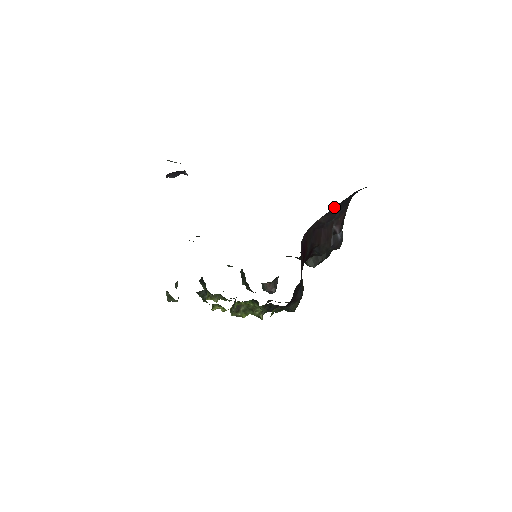
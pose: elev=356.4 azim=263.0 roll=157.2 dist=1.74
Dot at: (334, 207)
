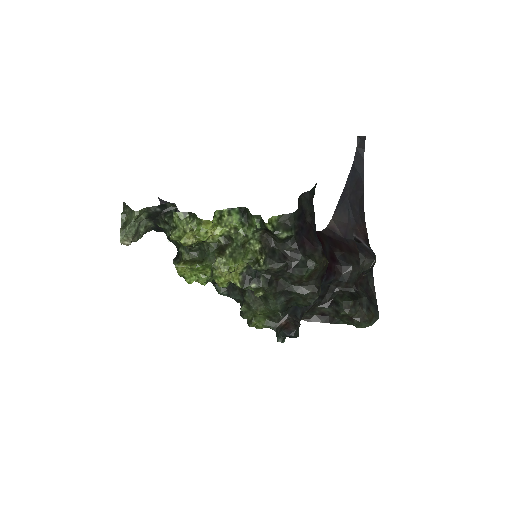
Dot at: (341, 199)
